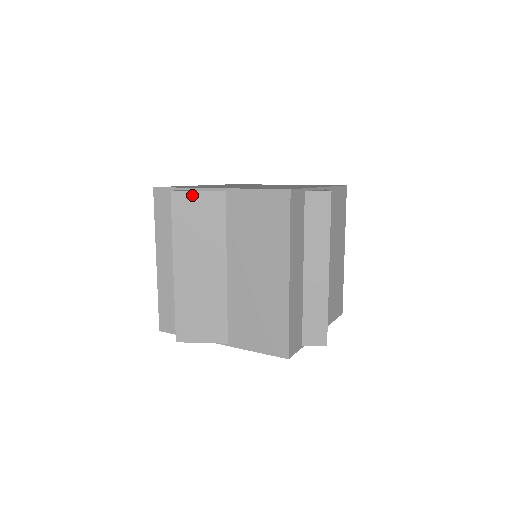
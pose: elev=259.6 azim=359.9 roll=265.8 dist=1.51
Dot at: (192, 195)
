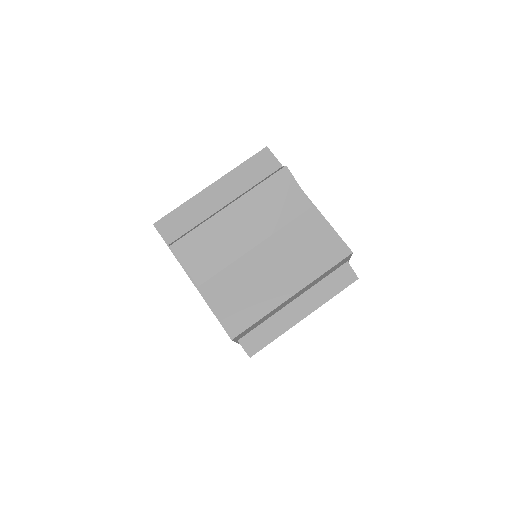
Dot at: (294, 183)
